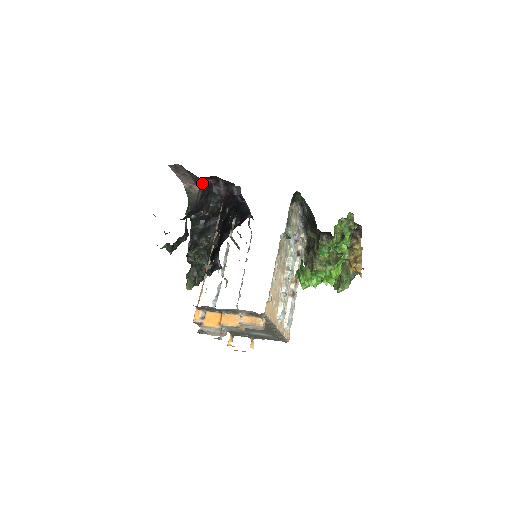
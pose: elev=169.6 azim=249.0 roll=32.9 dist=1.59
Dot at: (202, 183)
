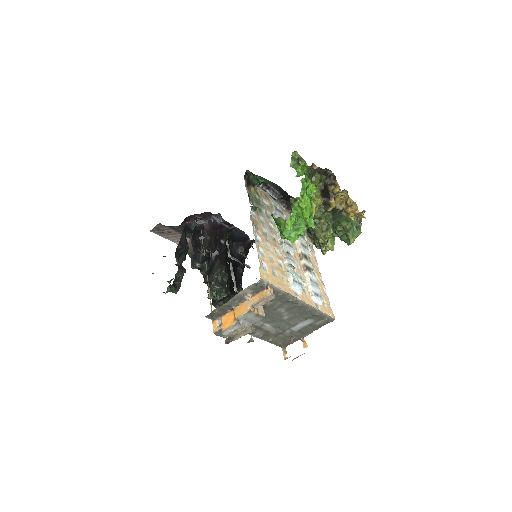
Dot at: (187, 231)
